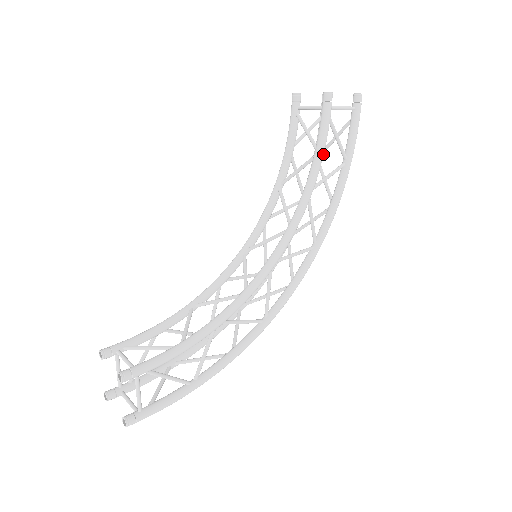
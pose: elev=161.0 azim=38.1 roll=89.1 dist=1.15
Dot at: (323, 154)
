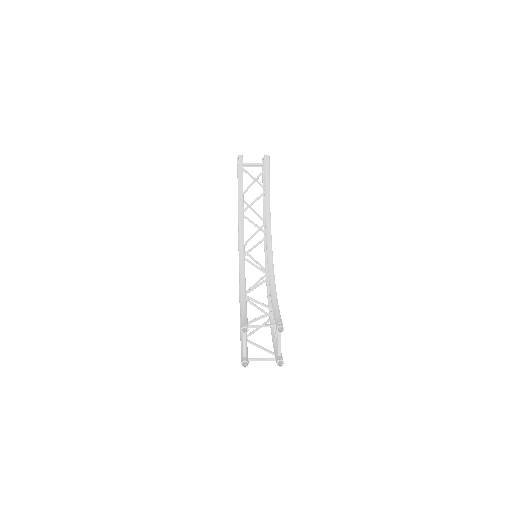
Dot at: (269, 191)
